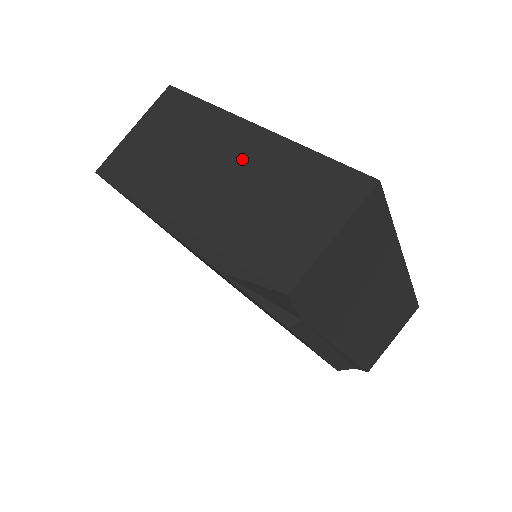
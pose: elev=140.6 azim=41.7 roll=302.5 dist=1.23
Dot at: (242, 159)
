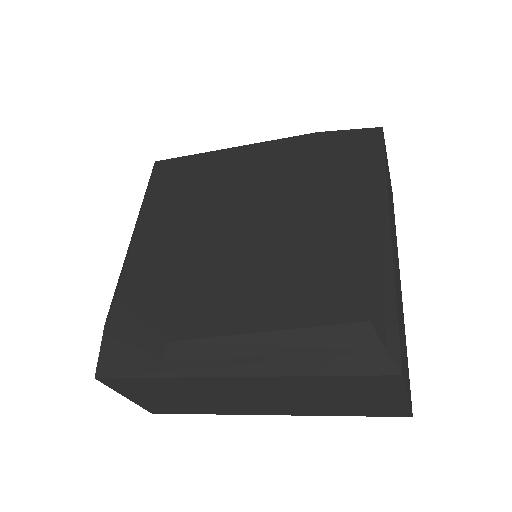
Dot at: occluded
